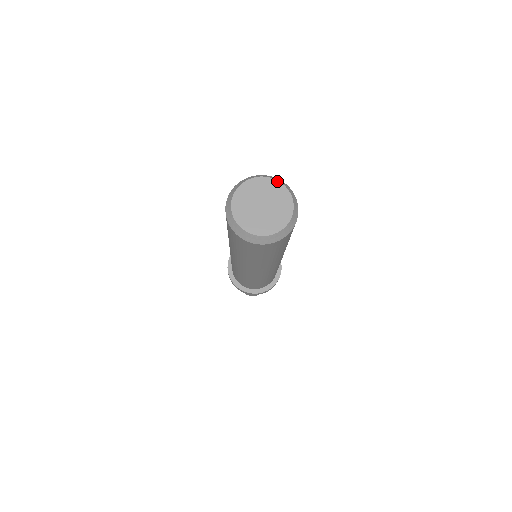
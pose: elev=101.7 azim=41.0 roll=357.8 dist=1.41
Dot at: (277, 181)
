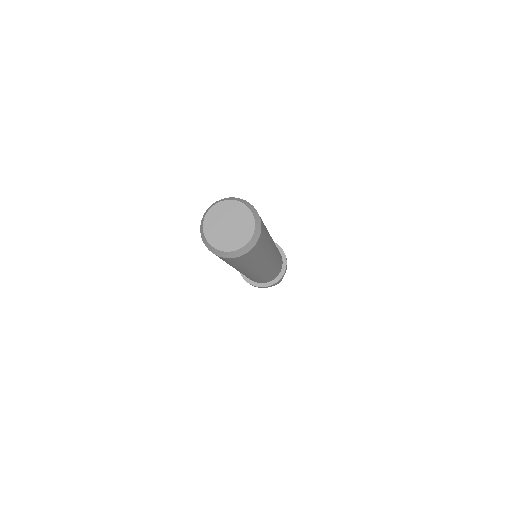
Dot at: (228, 200)
